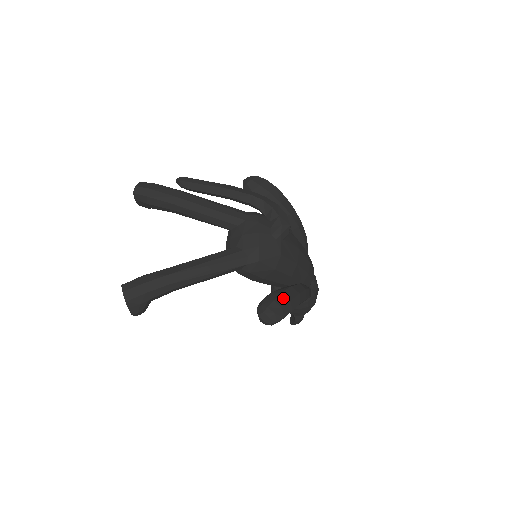
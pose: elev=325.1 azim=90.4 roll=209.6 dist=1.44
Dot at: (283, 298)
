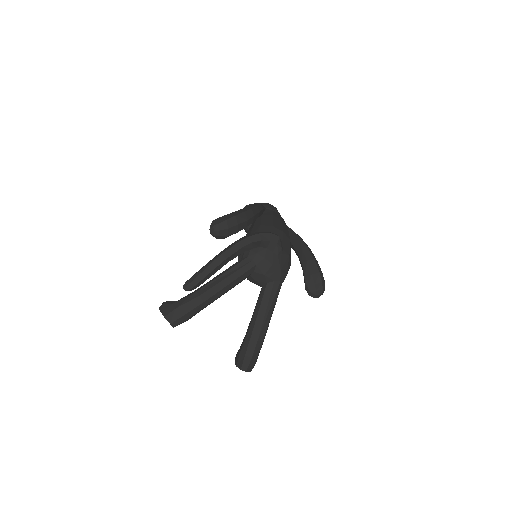
Dot at: (316, 276)
